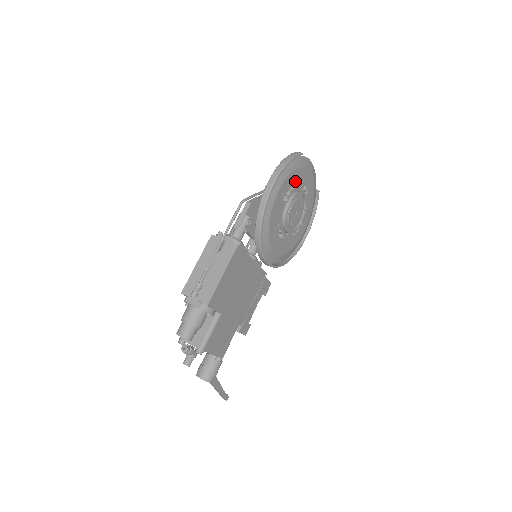
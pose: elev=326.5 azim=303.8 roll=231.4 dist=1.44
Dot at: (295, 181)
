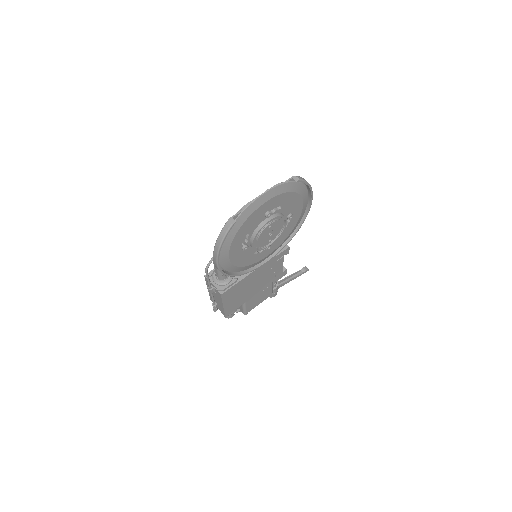
Dot at: (246, 232)
